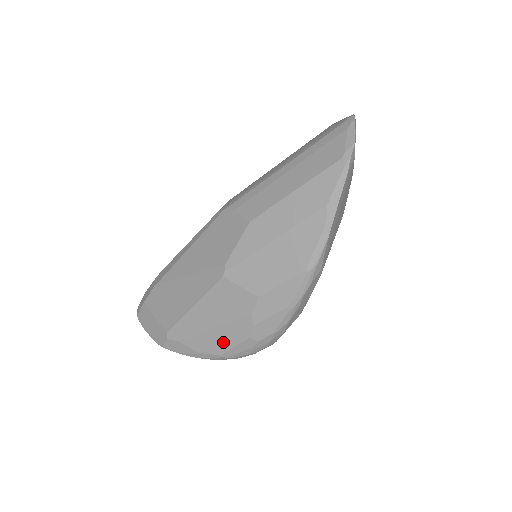
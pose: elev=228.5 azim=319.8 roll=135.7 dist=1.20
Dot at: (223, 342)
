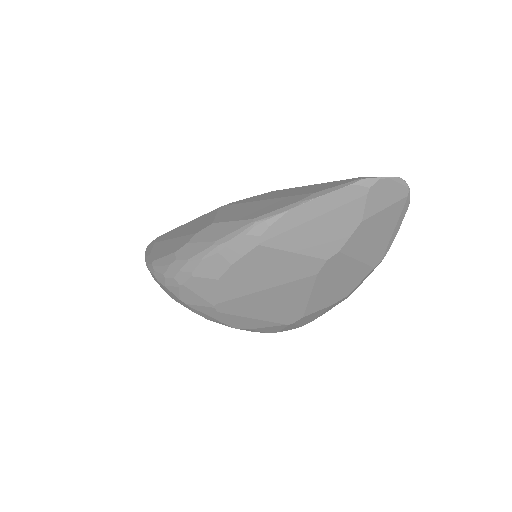
Dot at: (165, 251)
